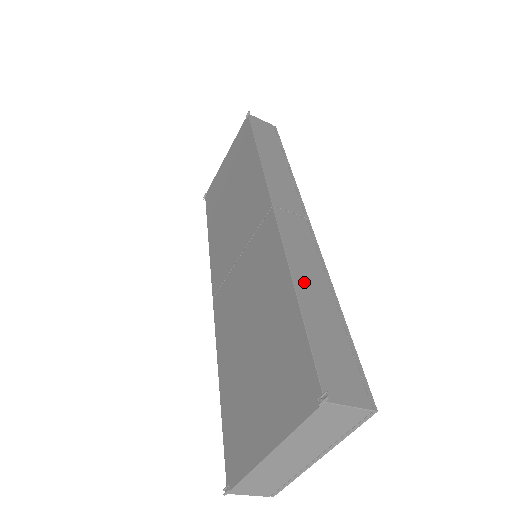
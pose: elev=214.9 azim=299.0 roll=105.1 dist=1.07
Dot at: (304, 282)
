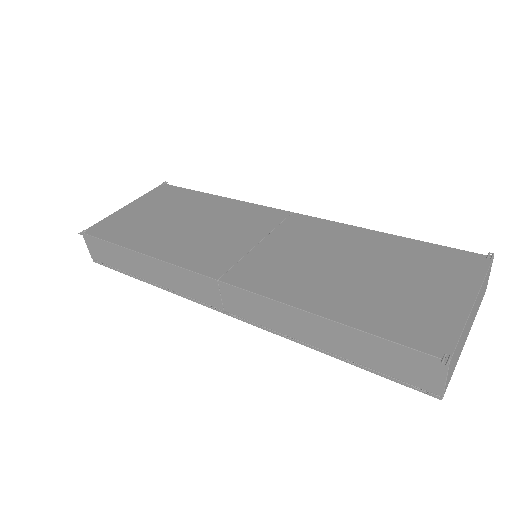
Dot at: occluded
